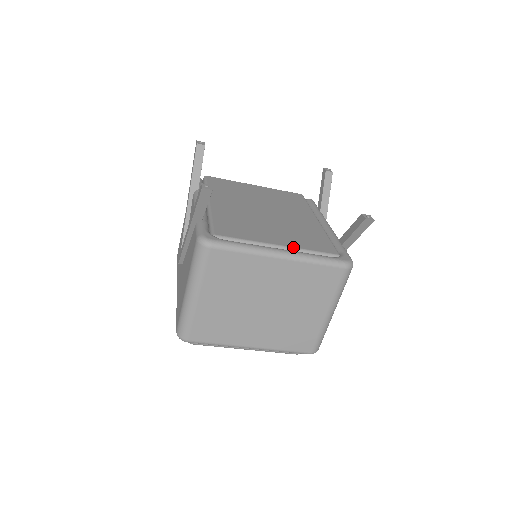
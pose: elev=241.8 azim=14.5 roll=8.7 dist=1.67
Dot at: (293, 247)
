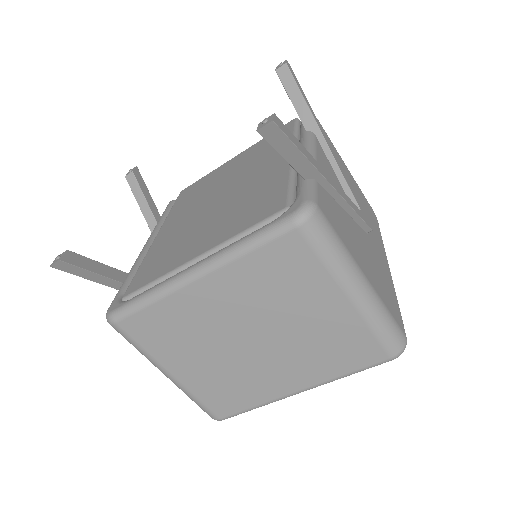
Dot at: (215, 246)
